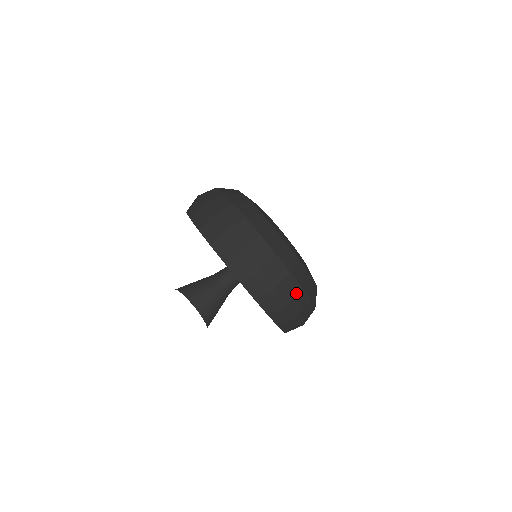
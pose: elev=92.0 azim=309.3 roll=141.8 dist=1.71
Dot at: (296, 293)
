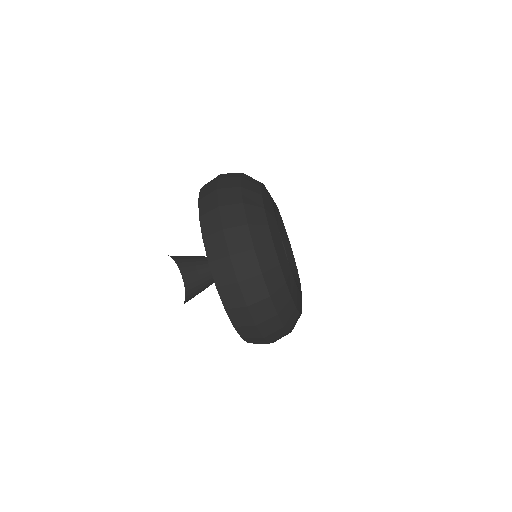
Dot at: (253, 276)
